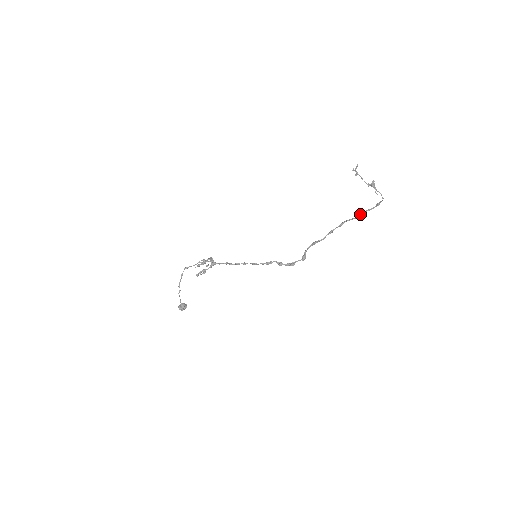
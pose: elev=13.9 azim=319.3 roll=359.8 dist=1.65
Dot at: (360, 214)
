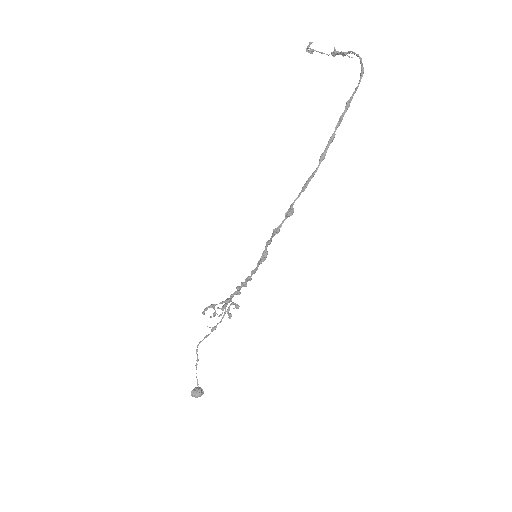
Dot at: (346, 104)
